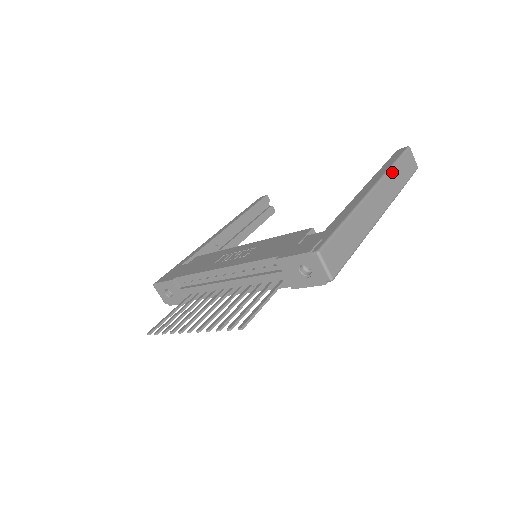
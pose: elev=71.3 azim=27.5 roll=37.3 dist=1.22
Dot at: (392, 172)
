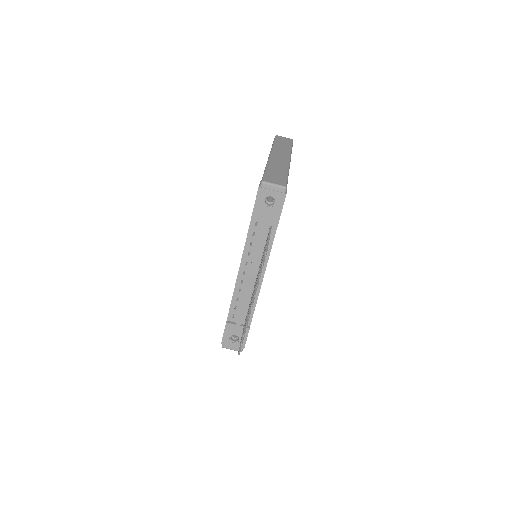
Dot at: (276, 146)
